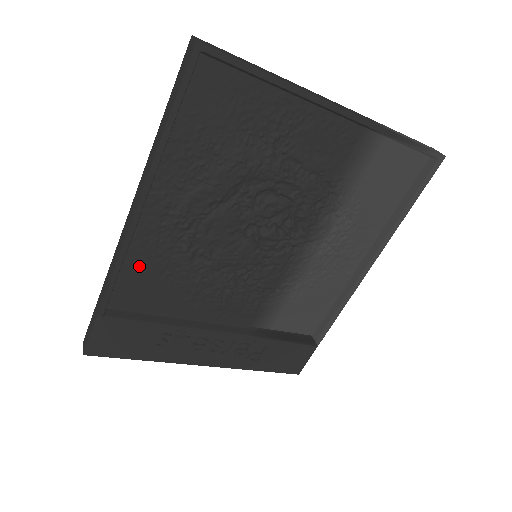
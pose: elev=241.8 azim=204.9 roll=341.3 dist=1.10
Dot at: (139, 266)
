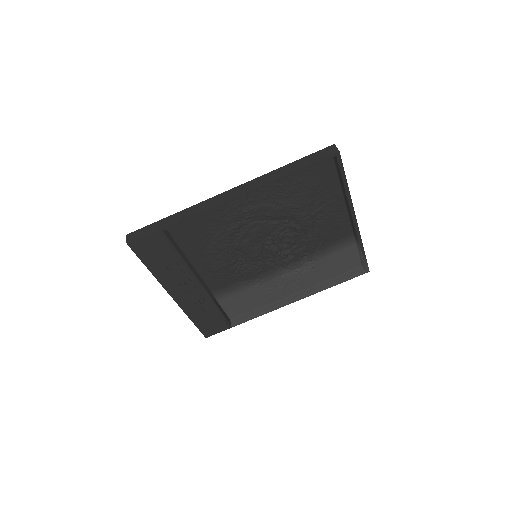
Dot at: (205, 219)
